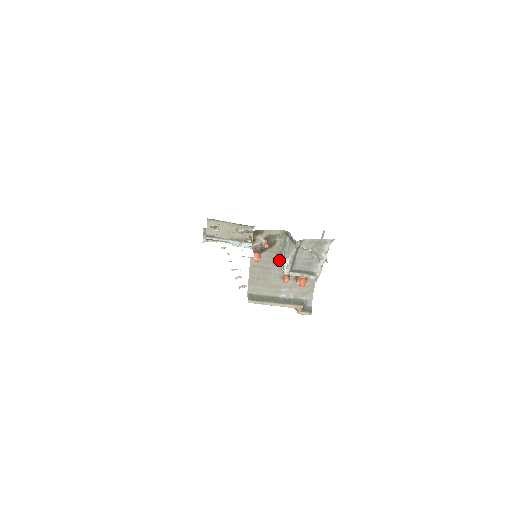
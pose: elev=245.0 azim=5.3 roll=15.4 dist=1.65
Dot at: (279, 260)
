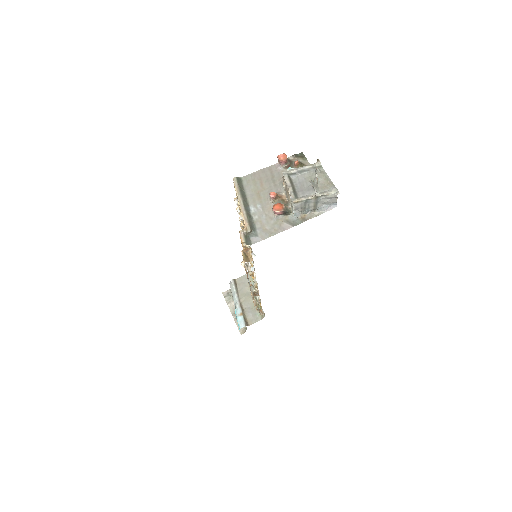
Dot at: occluded
